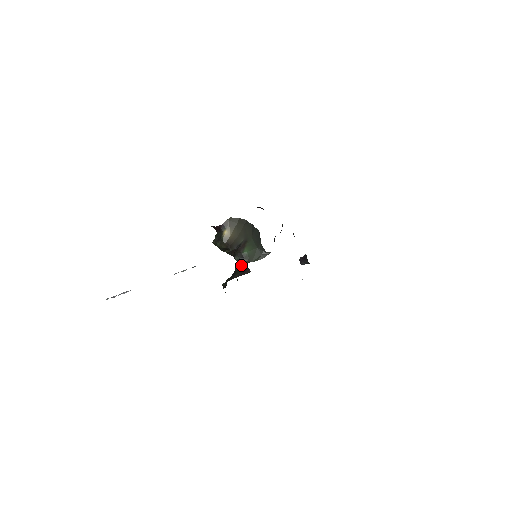
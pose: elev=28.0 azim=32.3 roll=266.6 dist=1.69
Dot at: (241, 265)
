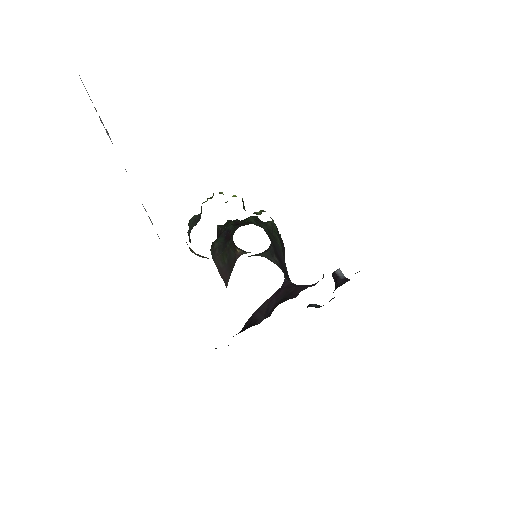
Dot at: (233, 249)
